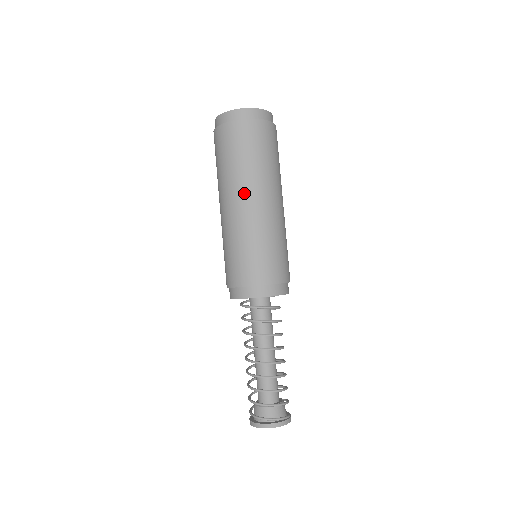
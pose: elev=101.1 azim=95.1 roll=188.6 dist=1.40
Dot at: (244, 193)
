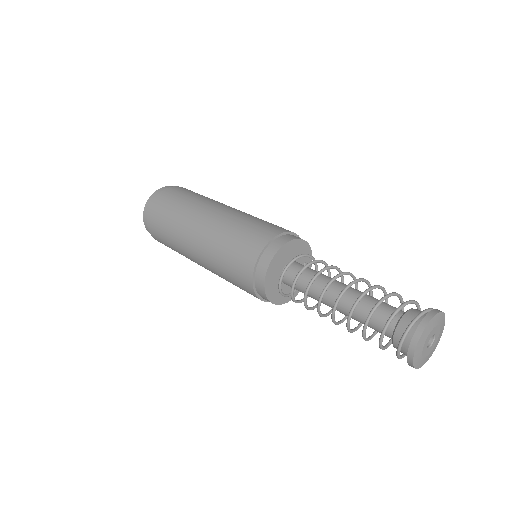
Dot at: (204, 209)
